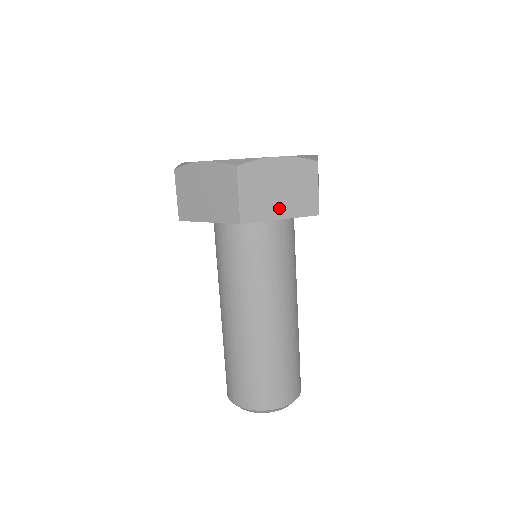
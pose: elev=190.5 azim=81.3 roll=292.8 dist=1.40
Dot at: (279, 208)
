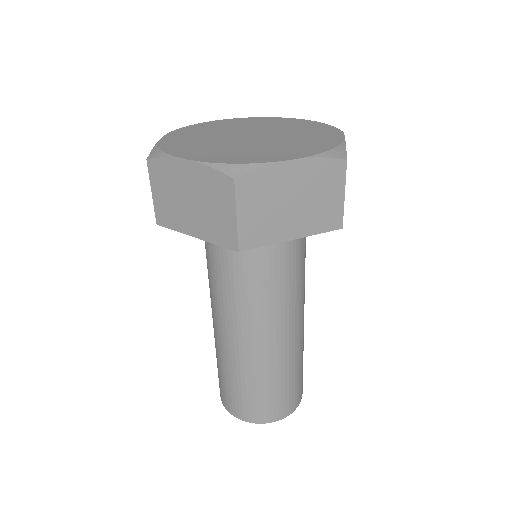
Dot at: (291, 226)
